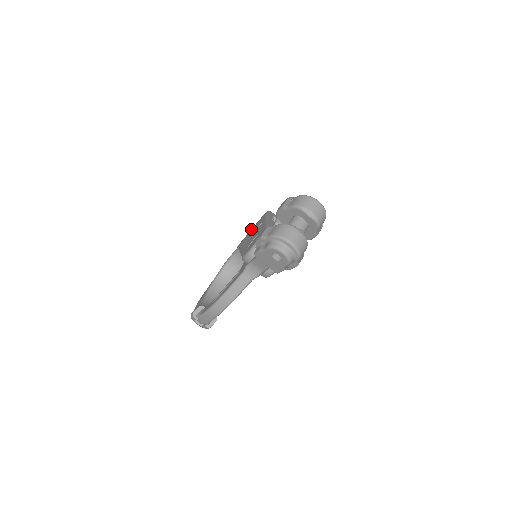
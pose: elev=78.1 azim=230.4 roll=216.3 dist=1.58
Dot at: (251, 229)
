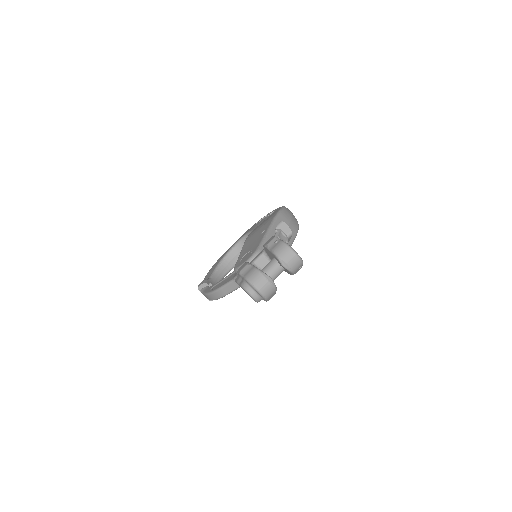
Dot at: (261, 225)
